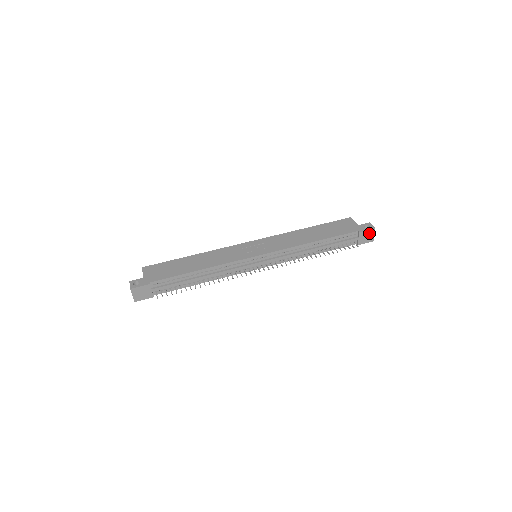
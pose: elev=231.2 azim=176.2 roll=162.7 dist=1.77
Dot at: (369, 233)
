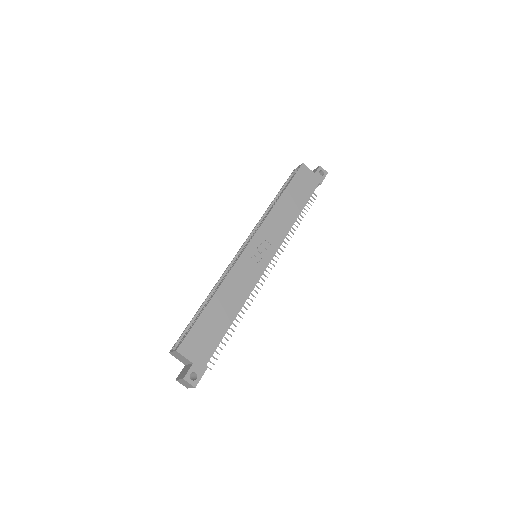
Dot at: occluded
